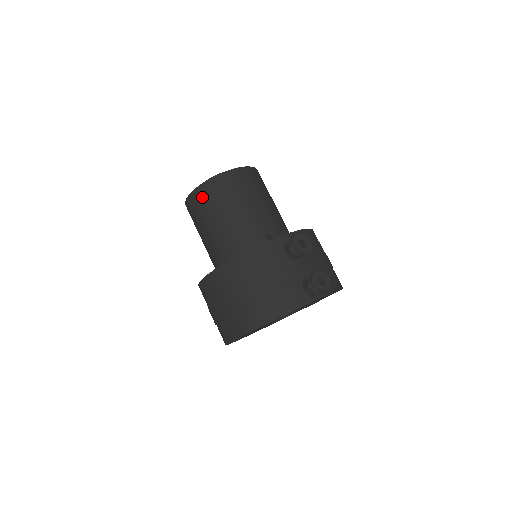
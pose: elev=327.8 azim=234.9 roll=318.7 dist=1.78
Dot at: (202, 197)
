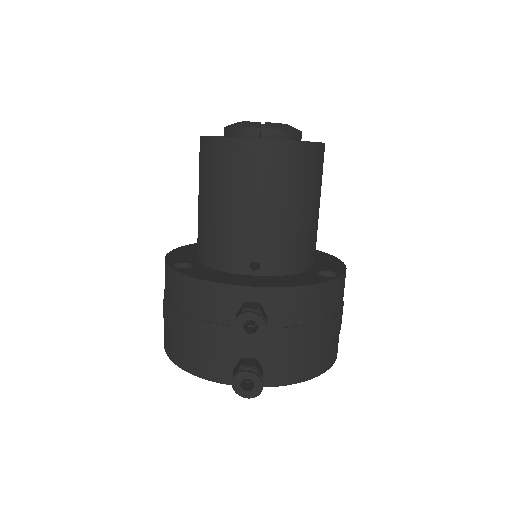
Dot at: (204, 154)
